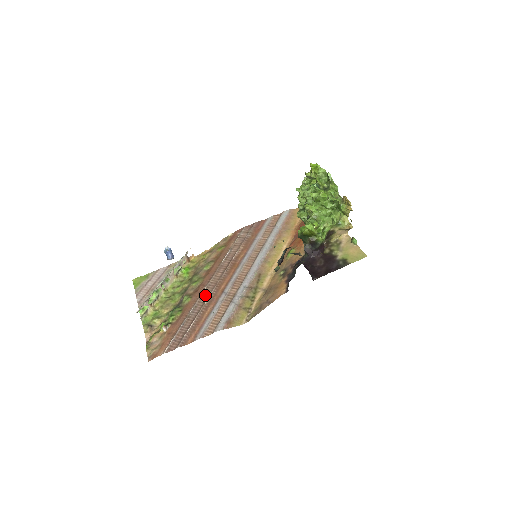
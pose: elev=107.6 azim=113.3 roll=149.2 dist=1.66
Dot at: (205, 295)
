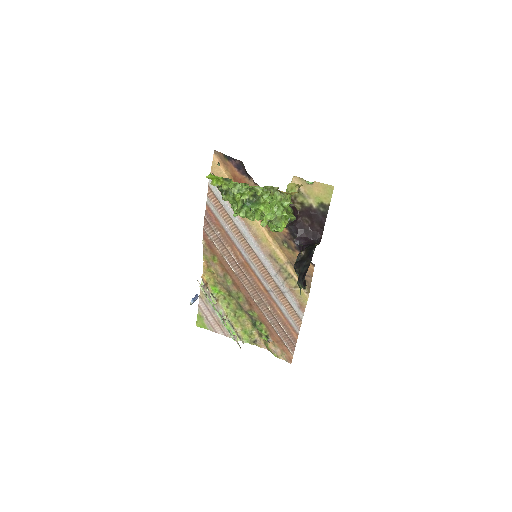
Dot at: (260, 303)
